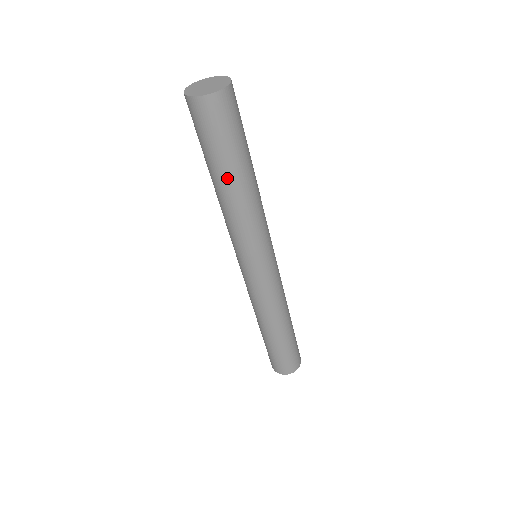
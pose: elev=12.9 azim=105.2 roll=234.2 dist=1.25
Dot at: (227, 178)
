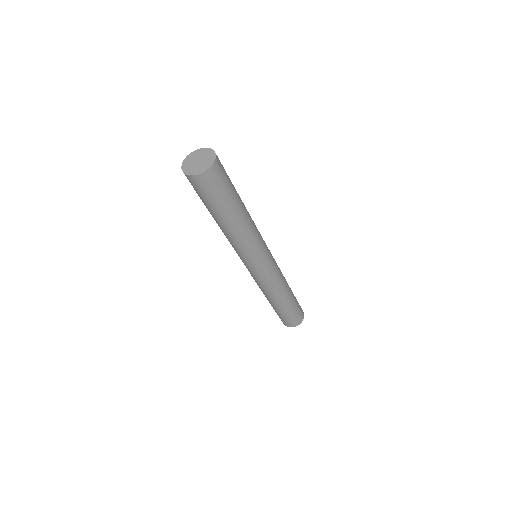
Dot at: (227, 218)
